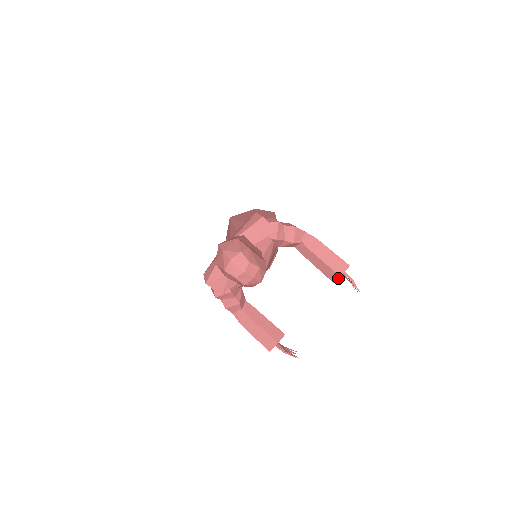
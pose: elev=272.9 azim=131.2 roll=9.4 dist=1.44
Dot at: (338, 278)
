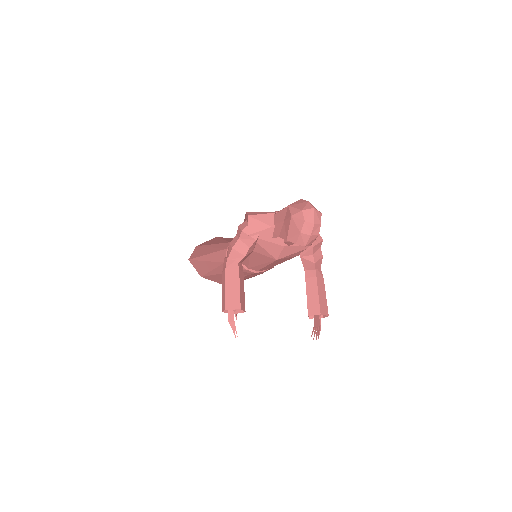
Dot at: (317, 314)
